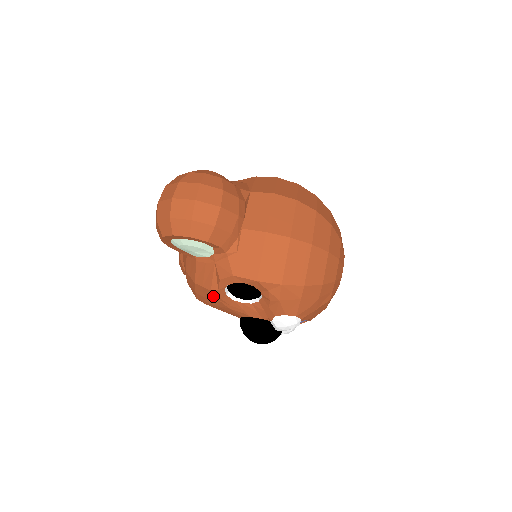
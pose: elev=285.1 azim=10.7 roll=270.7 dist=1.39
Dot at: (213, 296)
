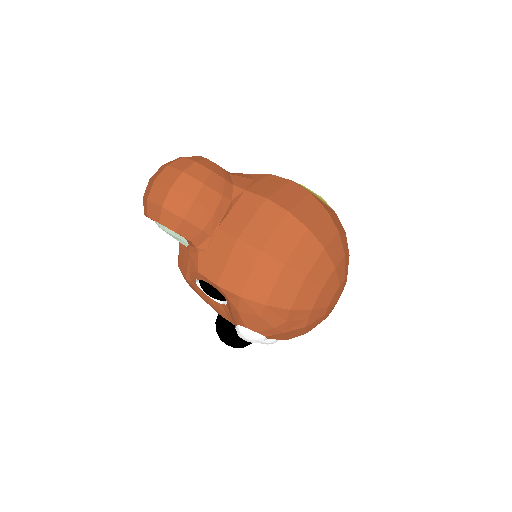
Dot at: (190, 284)
